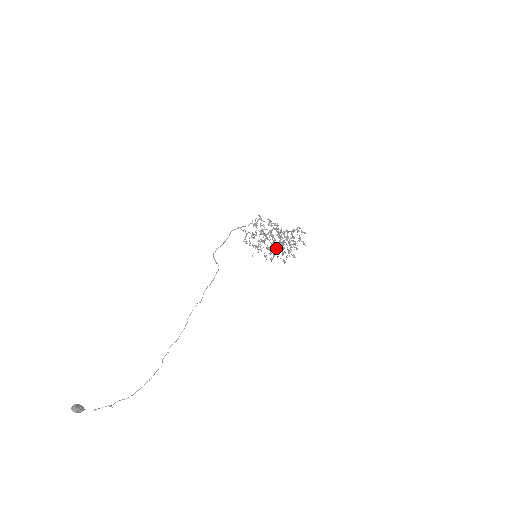
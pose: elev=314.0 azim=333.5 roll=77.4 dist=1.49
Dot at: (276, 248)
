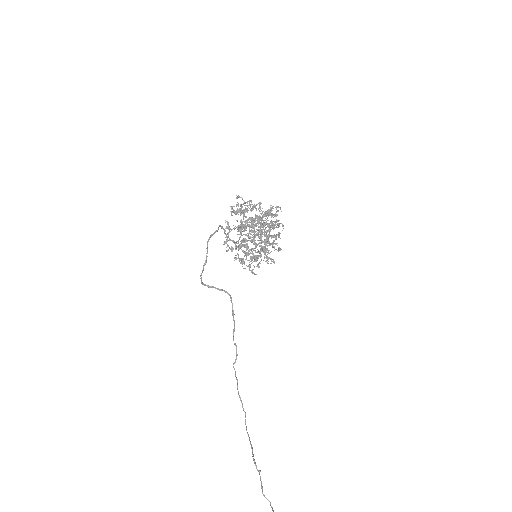
Dot at: (255, 250)
